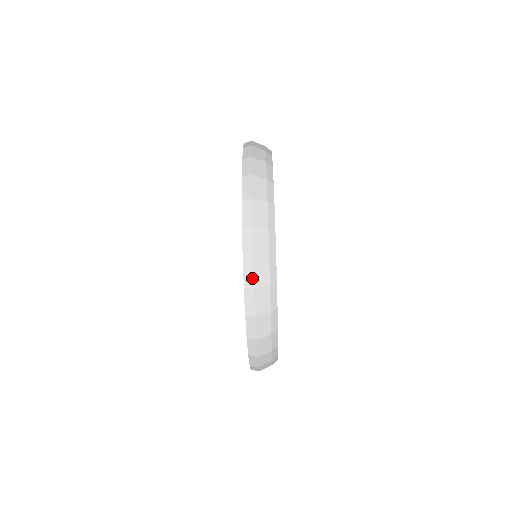
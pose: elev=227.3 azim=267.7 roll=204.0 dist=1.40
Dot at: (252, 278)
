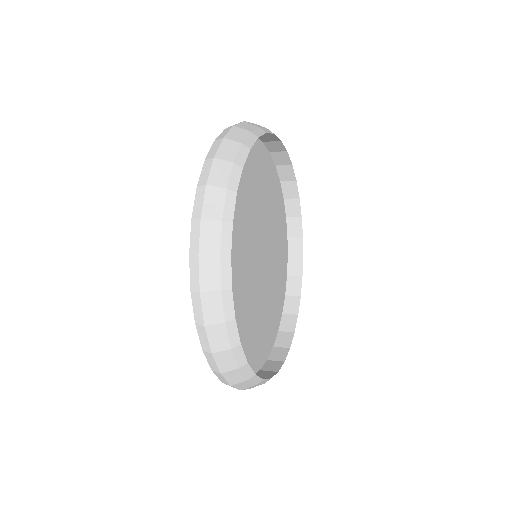
Dot at: occluded
